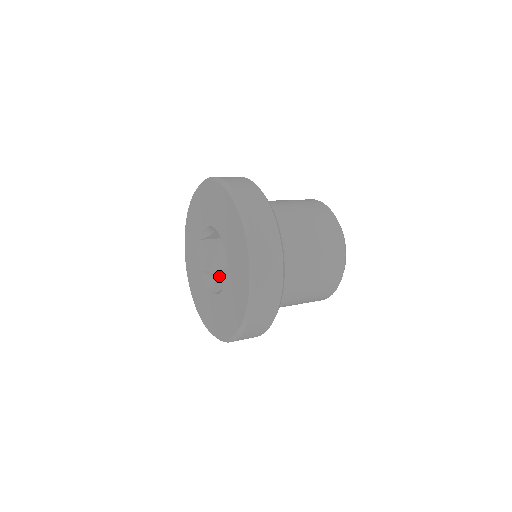
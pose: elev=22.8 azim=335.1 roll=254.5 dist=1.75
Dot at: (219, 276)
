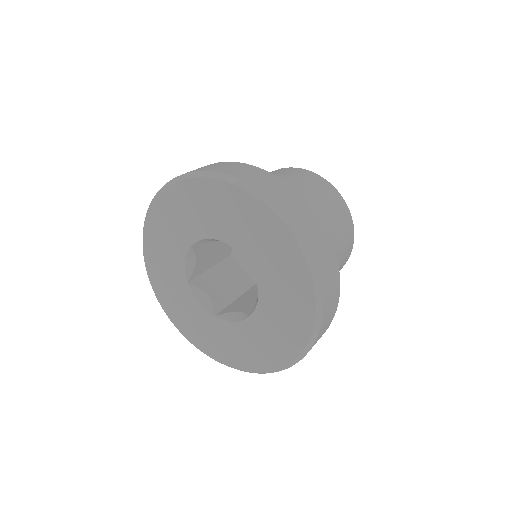
Dot at: (237, 306)
